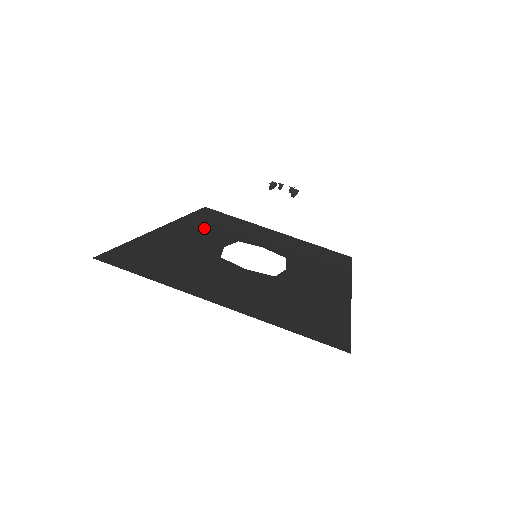
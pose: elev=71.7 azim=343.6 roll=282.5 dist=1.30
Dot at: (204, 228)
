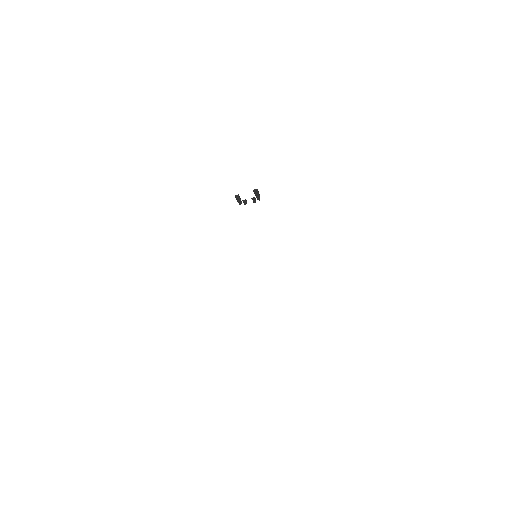
Dot at: occluded
